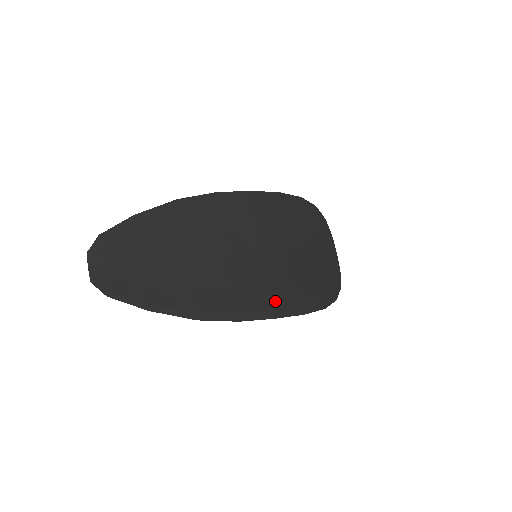
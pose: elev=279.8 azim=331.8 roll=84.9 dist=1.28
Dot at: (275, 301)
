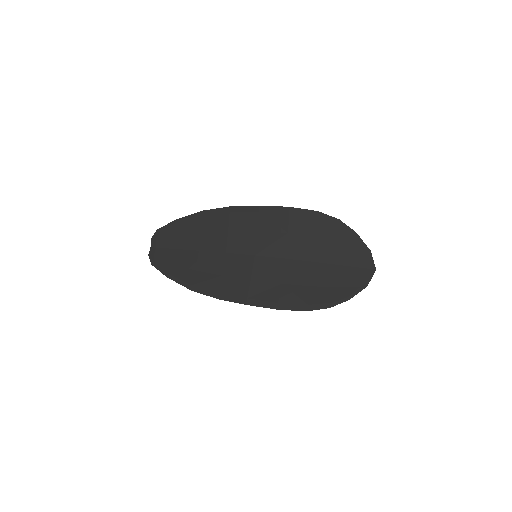
Dot at: (253, 292)
